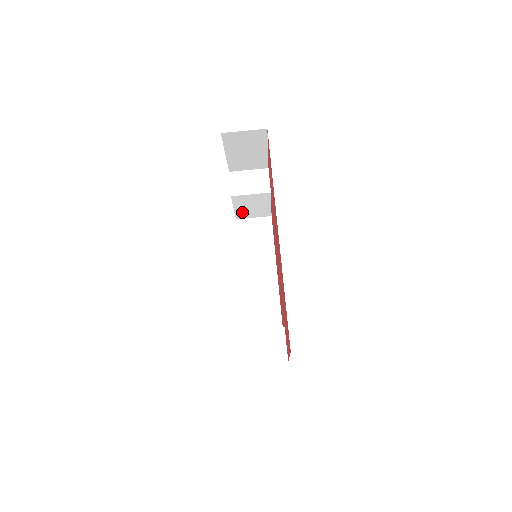
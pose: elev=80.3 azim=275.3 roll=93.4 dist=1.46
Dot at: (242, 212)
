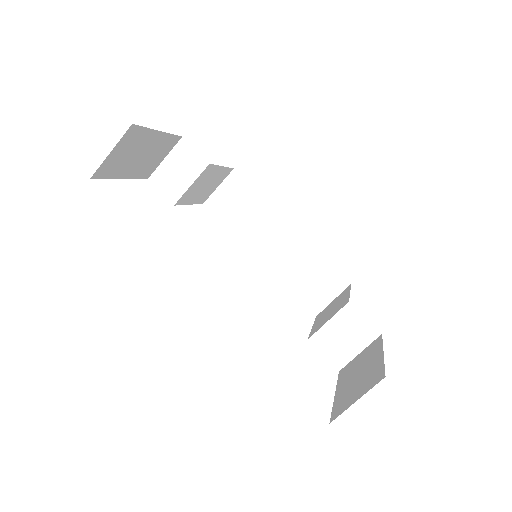
Dot at: (201, 196)
